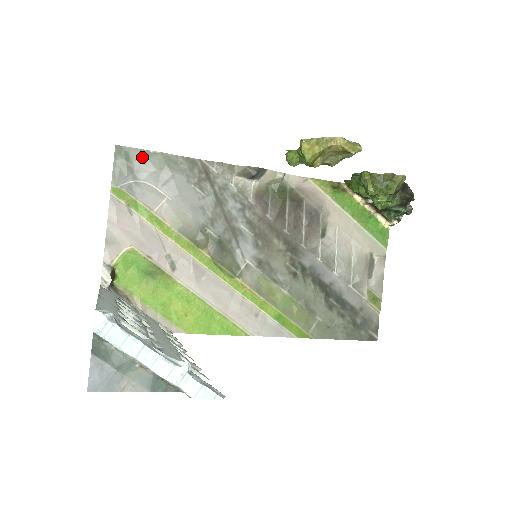
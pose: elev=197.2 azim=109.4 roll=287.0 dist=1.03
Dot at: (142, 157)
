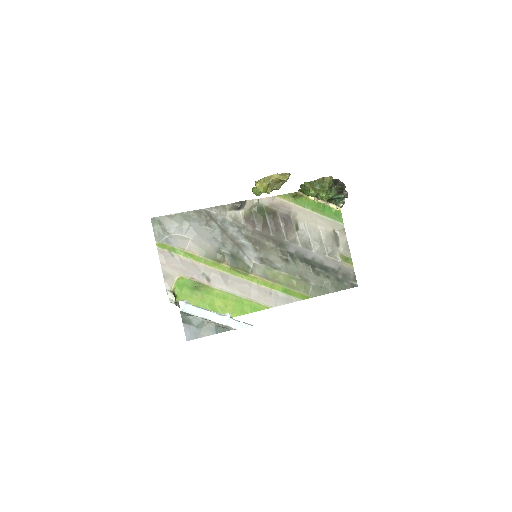
Dot at: (168, 220)
